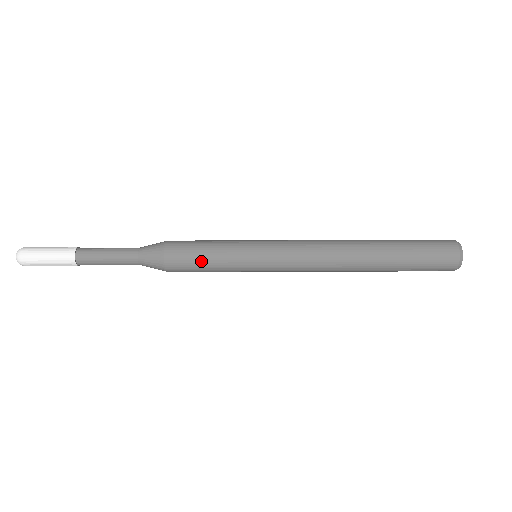
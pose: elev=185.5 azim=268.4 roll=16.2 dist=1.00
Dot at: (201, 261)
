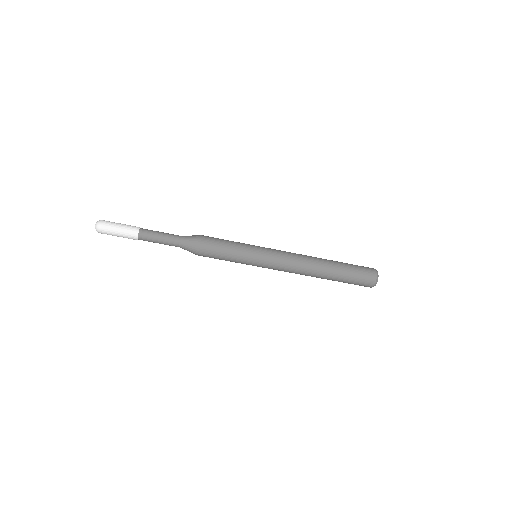
Dot at: (224, 249)
